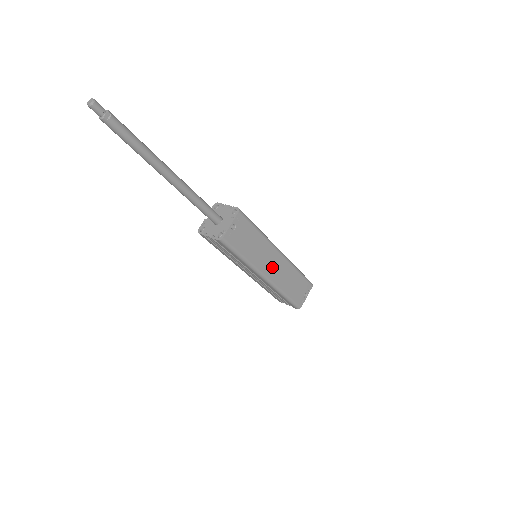
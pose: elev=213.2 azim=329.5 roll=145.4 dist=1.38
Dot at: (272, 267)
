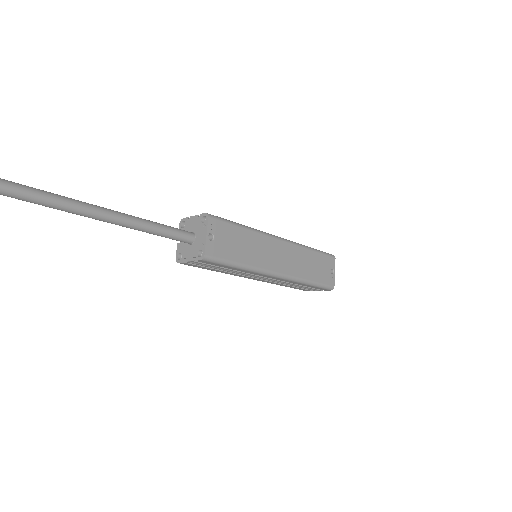
Dot at: (279, 259)
